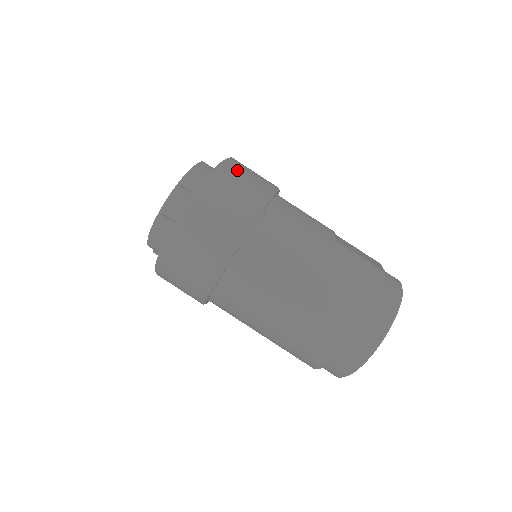
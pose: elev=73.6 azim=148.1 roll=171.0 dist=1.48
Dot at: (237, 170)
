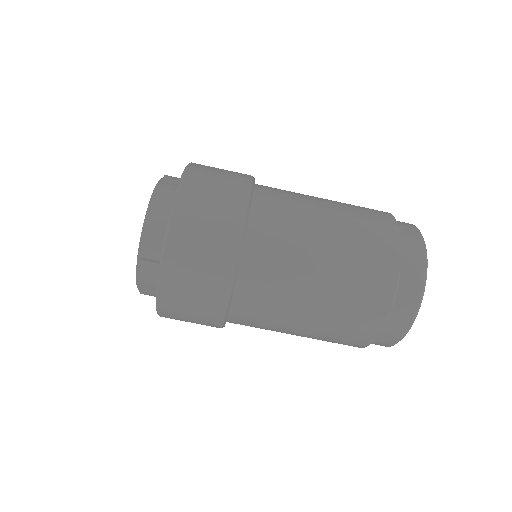
Dot at: (189, 229)
